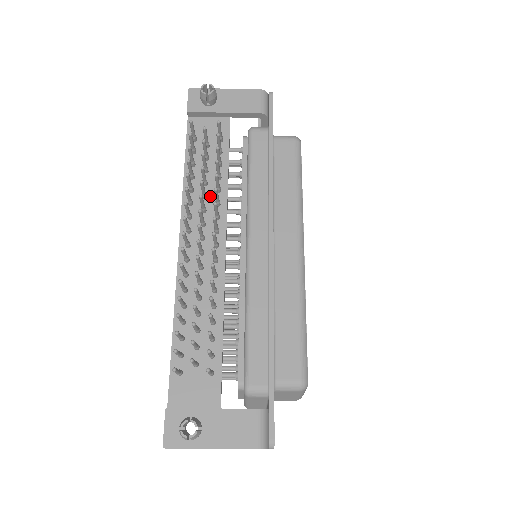
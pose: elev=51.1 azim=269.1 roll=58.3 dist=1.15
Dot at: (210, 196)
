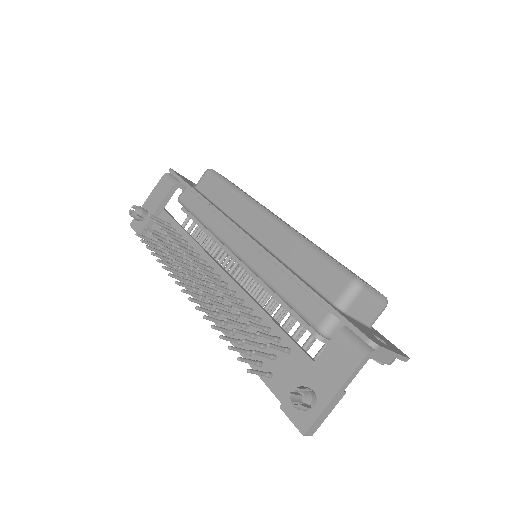
Dot at: (190, 258)
